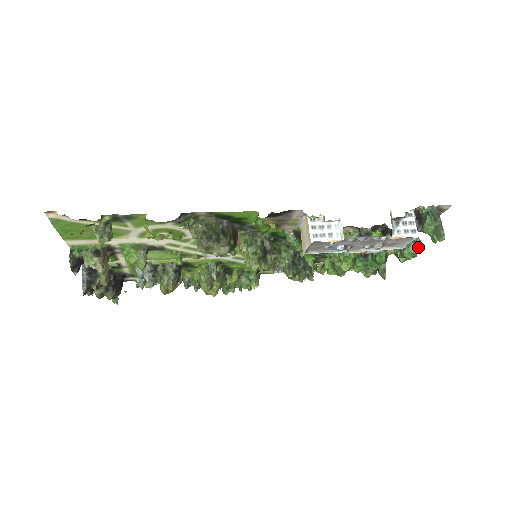
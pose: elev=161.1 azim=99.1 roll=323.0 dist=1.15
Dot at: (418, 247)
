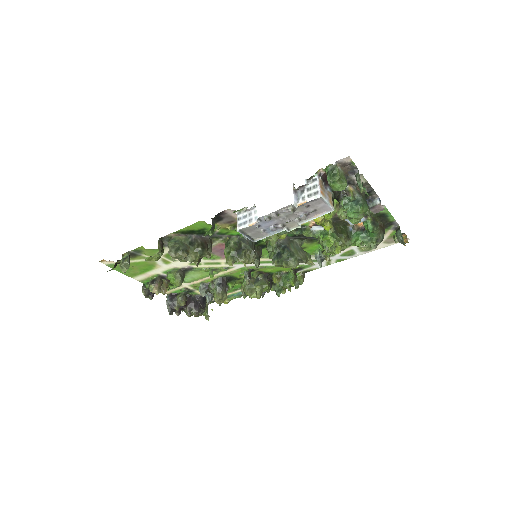
Dot at: (357, 205)
